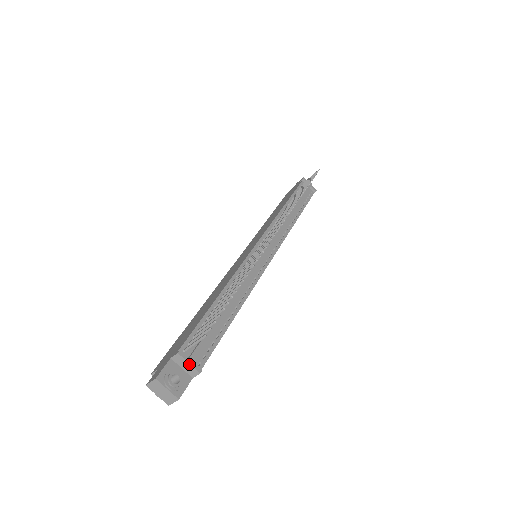
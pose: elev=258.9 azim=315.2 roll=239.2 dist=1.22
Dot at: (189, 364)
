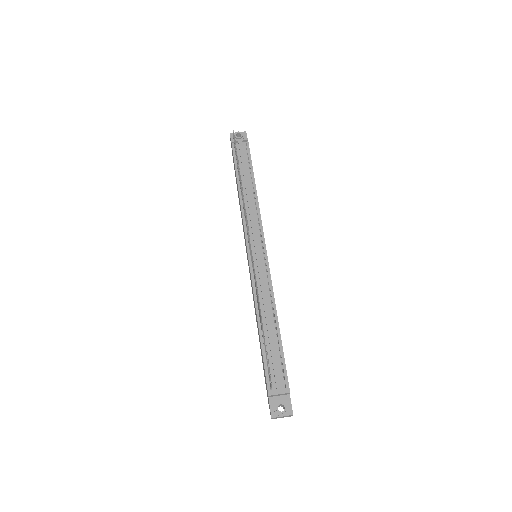
Dot at: (280, 394)
